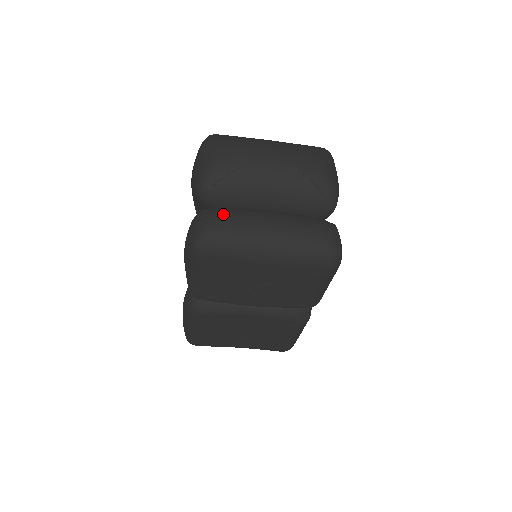
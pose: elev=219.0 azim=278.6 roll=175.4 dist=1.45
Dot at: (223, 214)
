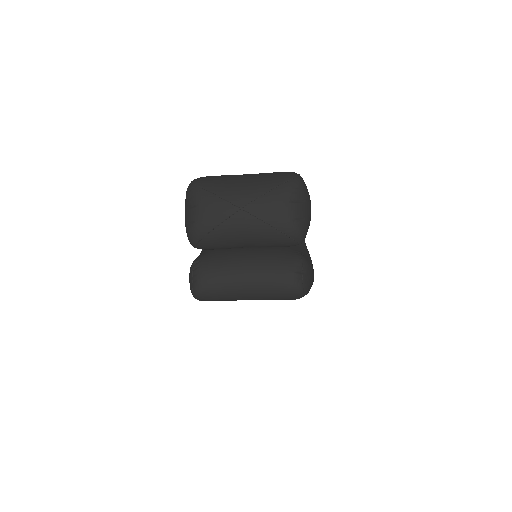
Dot at: (208, 272)
